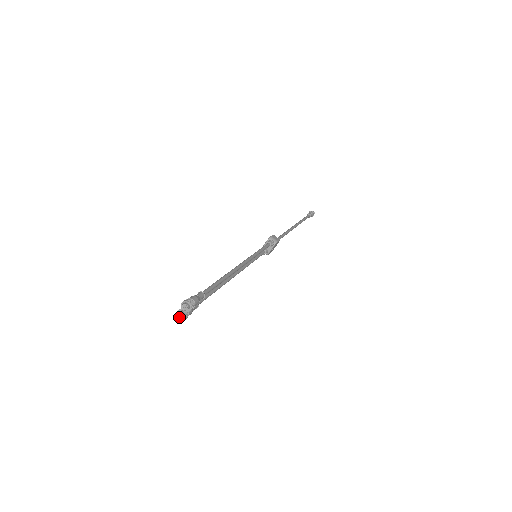
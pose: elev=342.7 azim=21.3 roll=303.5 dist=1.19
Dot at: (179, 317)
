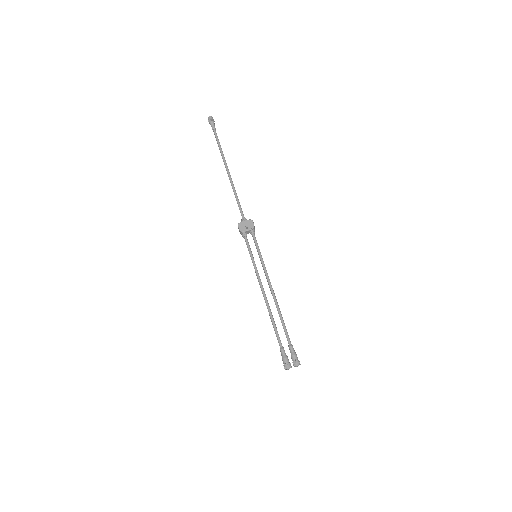
Dot at: occluded
